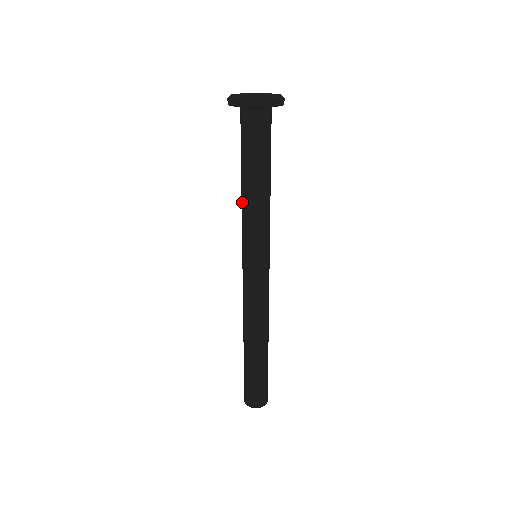
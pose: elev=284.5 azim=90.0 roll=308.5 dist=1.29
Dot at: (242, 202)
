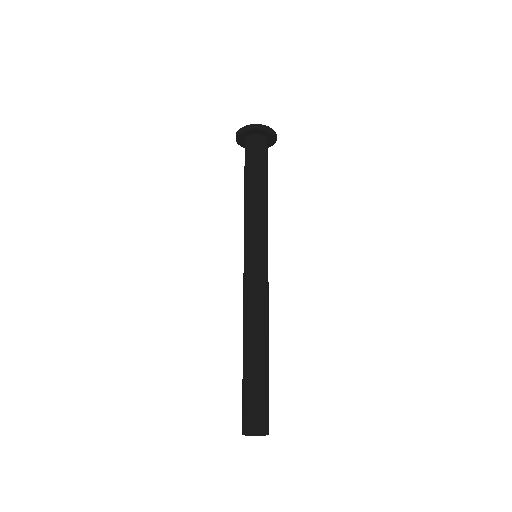
Dot at: (244, 206)
